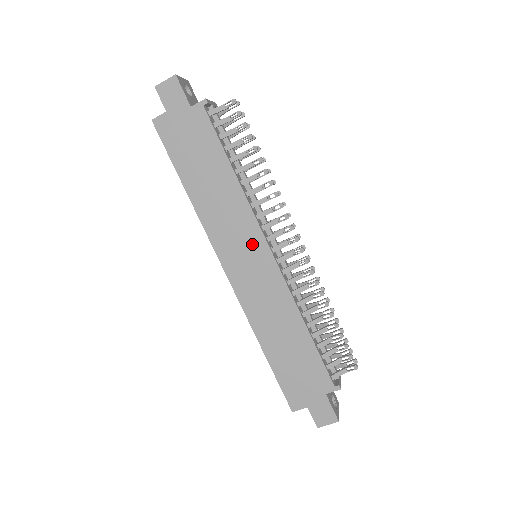
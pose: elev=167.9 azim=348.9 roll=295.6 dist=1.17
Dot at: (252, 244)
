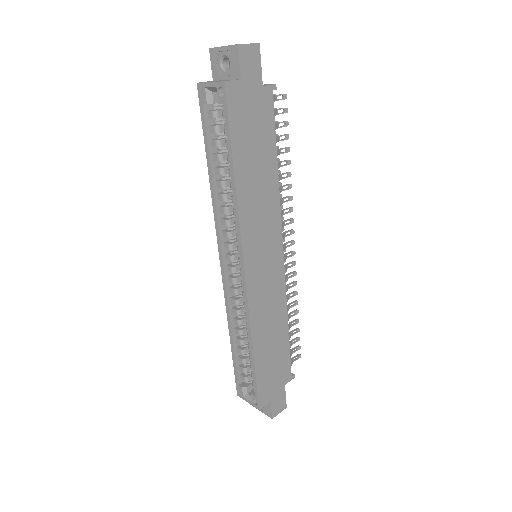
Dot at: (272, 244)
